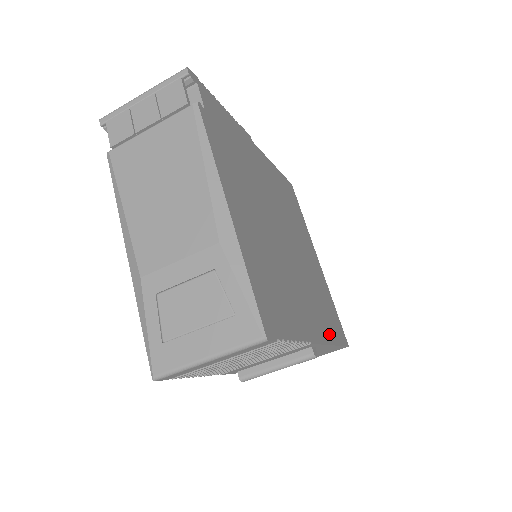
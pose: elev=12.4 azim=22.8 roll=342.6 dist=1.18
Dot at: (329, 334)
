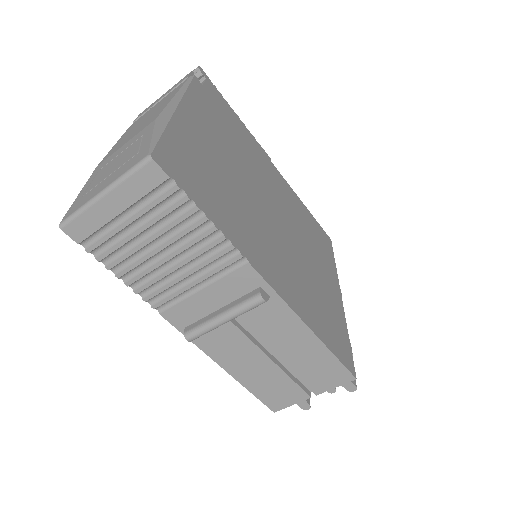
Dot at: (307, 316)
